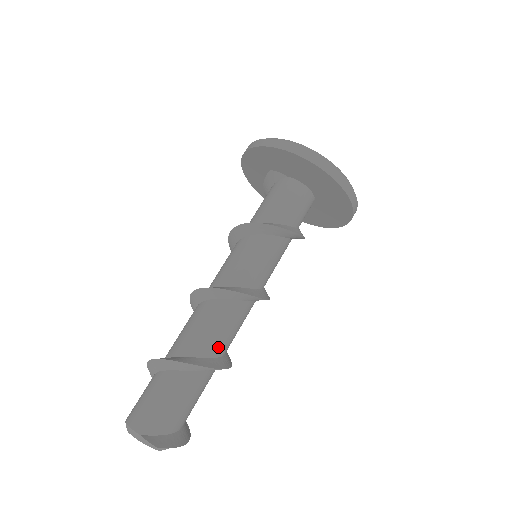
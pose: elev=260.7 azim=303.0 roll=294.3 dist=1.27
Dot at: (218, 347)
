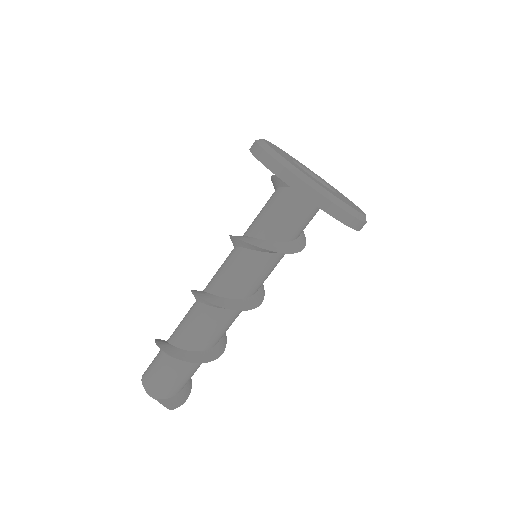
Dot at: (217, 340)
